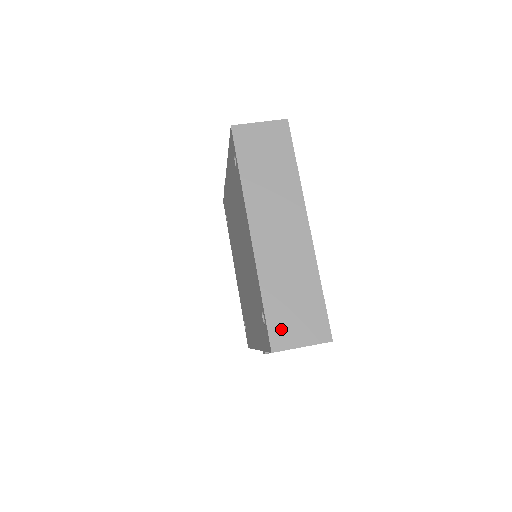
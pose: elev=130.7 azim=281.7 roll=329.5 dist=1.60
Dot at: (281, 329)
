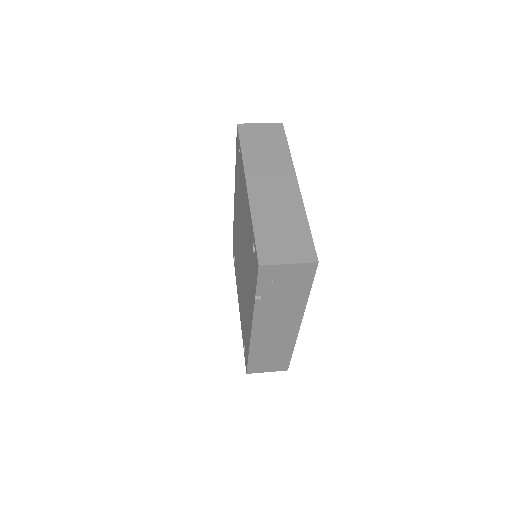
Dot at: (269, 249)
